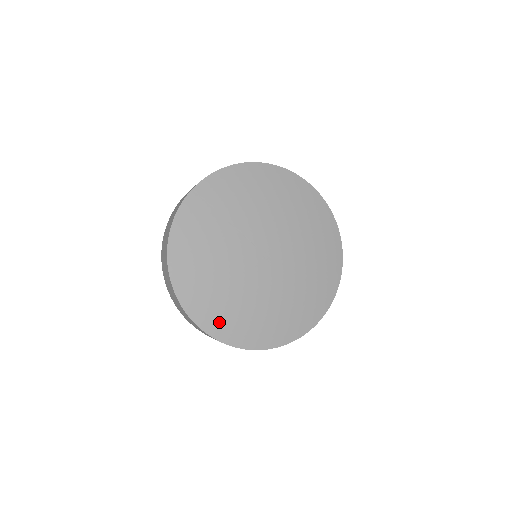
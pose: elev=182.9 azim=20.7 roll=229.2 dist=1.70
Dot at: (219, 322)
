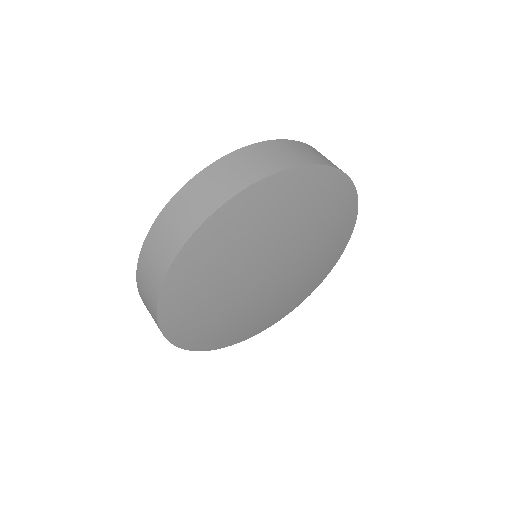
Dot at: (200, 339)
